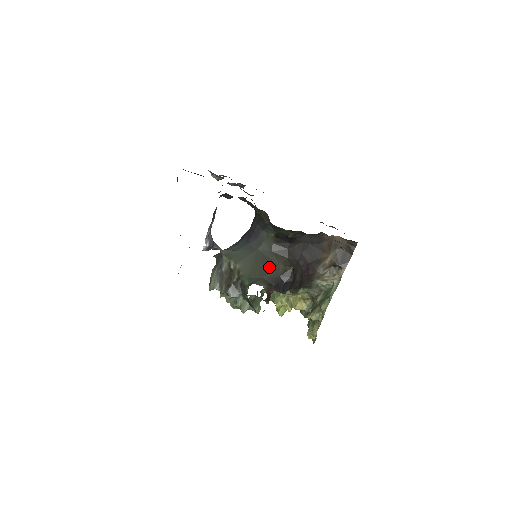
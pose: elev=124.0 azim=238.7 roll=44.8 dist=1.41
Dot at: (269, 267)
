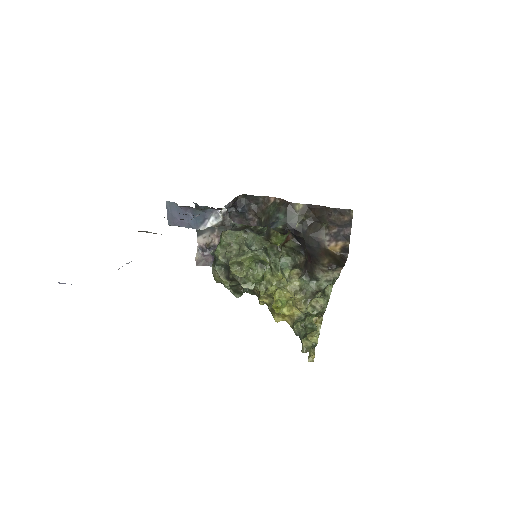
Dot at: occluded
